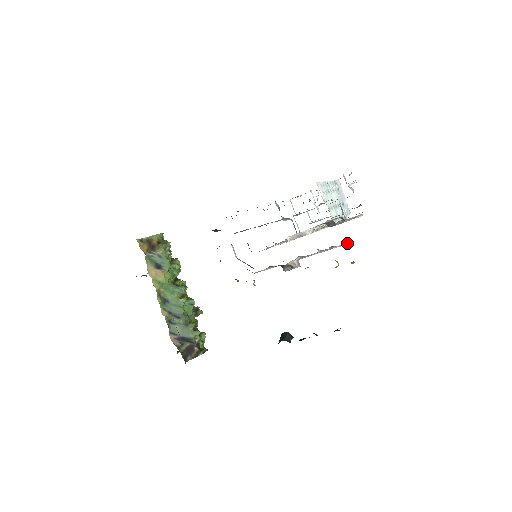
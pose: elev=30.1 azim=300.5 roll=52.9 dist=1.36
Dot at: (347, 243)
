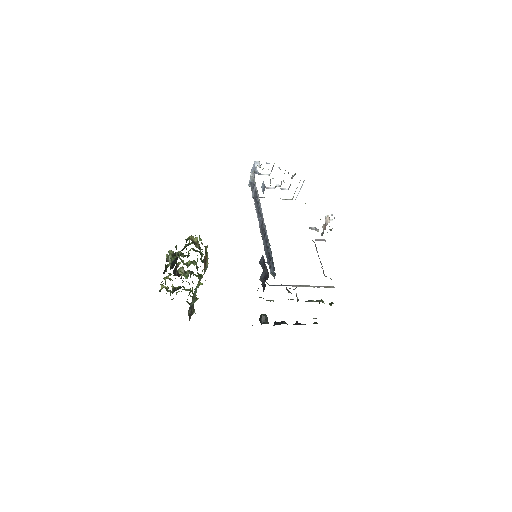
Dot at: occluded
